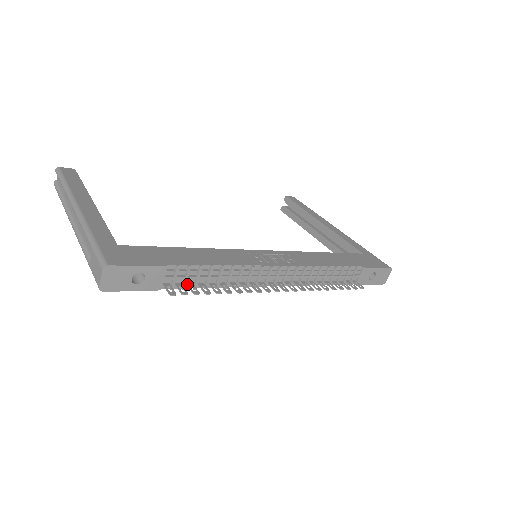
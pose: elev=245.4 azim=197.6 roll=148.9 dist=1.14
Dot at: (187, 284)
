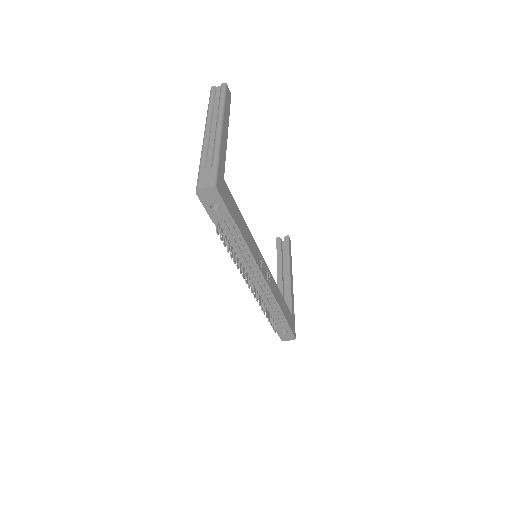
Dot at: (225, 235)
